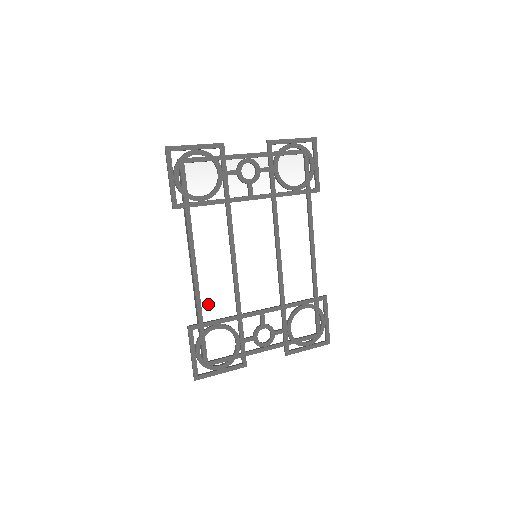
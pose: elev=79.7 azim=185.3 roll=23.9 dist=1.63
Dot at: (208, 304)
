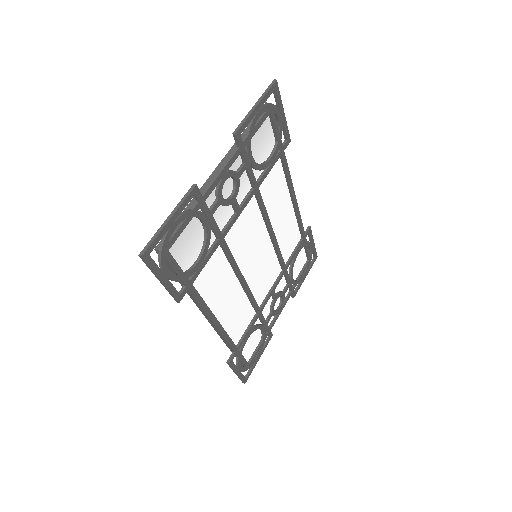
Dot at: (234, 332)
